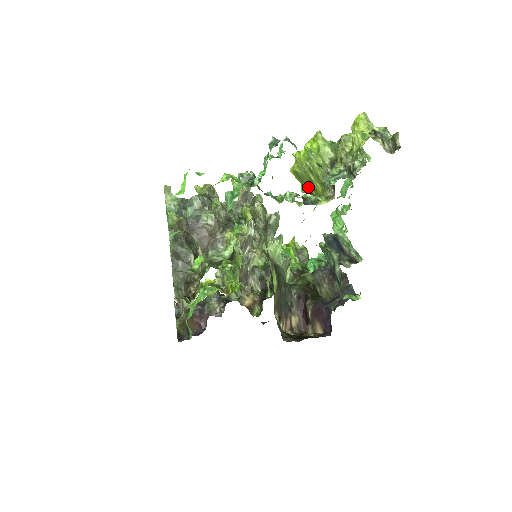
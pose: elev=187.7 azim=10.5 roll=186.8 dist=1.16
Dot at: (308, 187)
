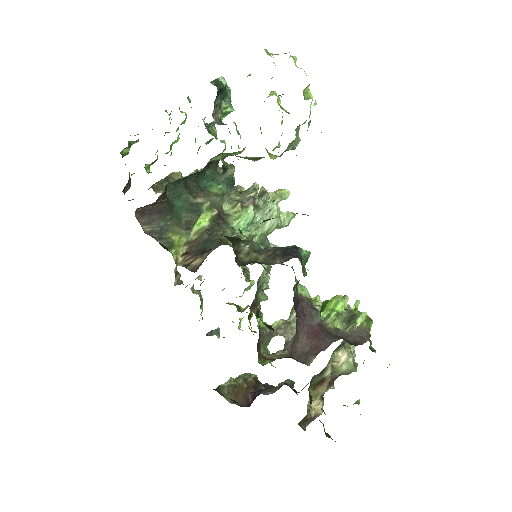
Dot at: occluded
